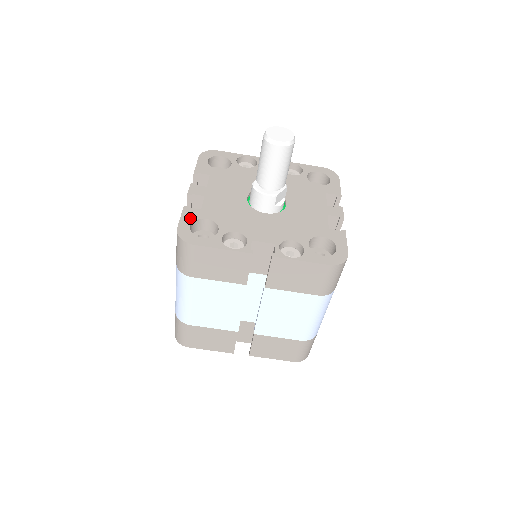
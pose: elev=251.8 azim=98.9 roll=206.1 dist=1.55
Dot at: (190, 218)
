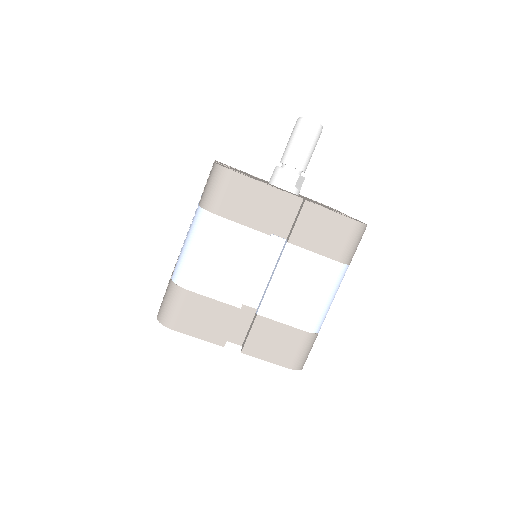
Dot at: occluded
